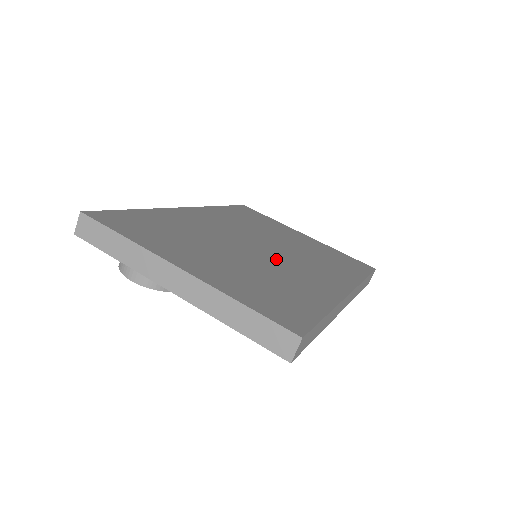
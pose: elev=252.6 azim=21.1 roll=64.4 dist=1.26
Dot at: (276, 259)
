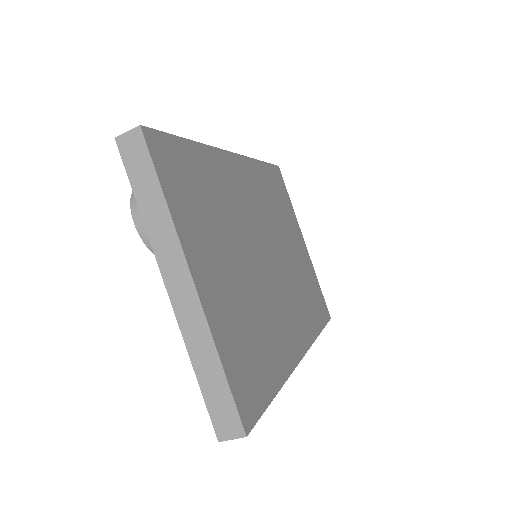
Dot at: (271, 282)
